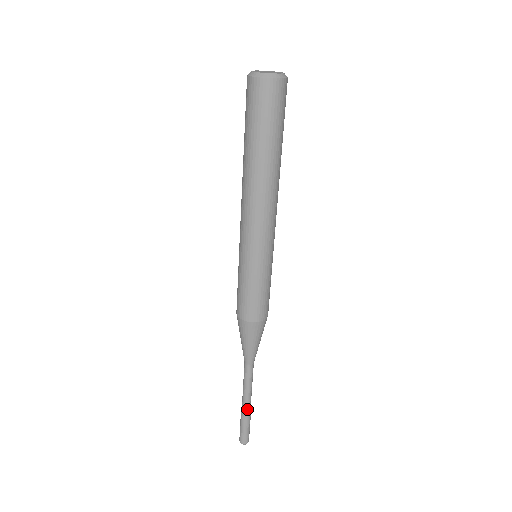
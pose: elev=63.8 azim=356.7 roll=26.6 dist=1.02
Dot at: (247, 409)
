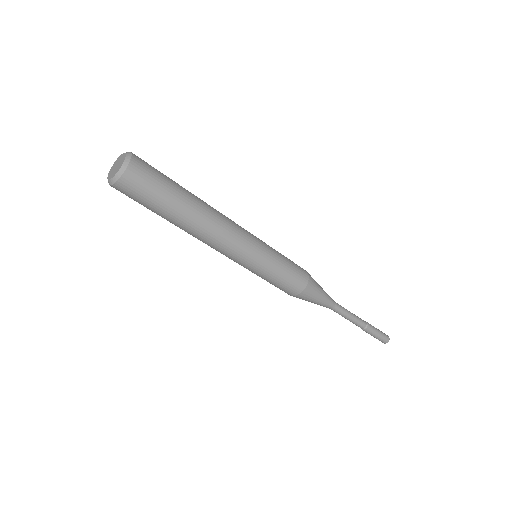
Dot at: (364, 327)
